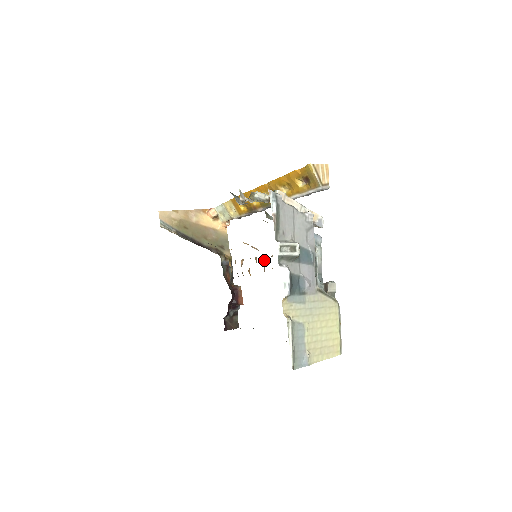
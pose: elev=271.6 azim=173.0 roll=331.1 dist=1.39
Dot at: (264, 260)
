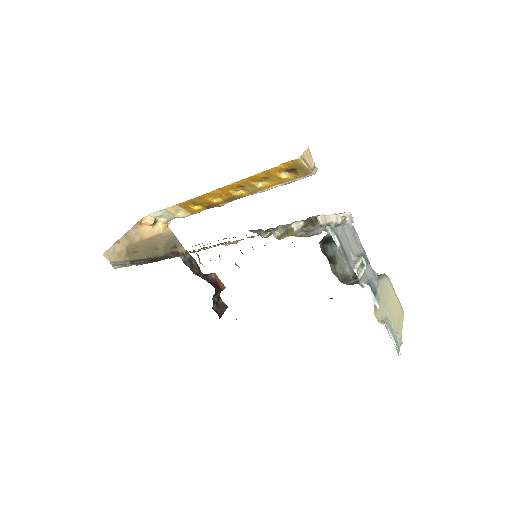
Dot at: occluded
